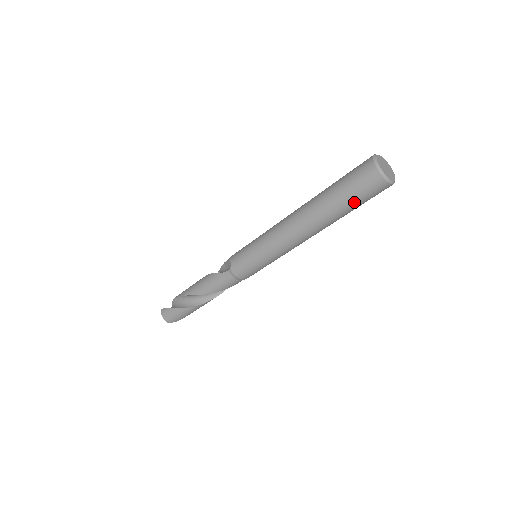
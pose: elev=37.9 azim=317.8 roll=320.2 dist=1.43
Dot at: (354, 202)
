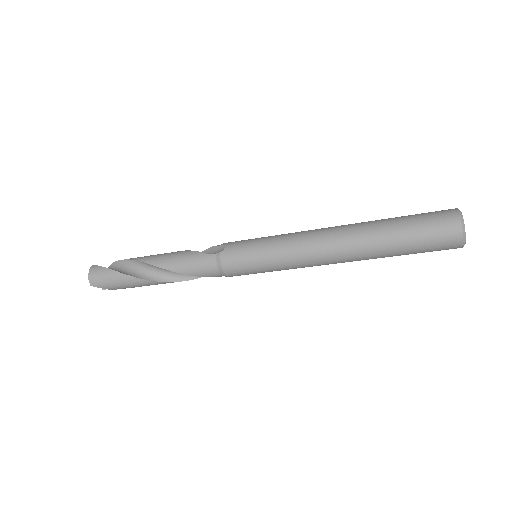
Dot at: (414, 243)
